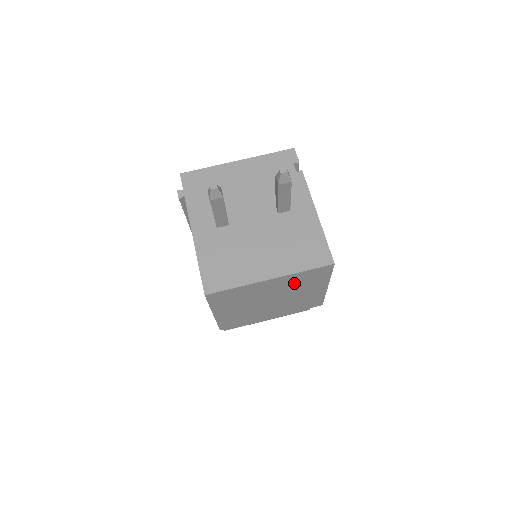
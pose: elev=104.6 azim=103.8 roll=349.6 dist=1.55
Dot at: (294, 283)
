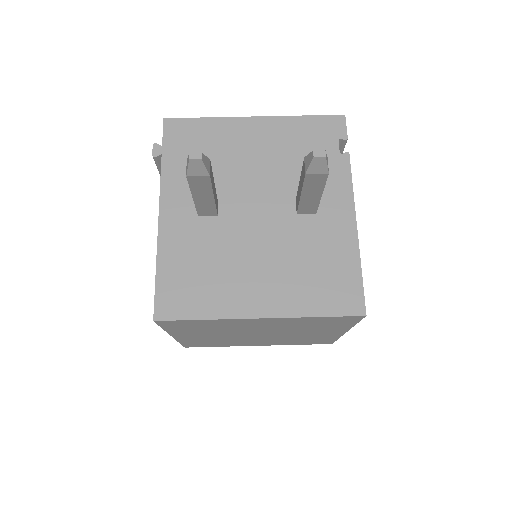
Dot at: (297, 324)
